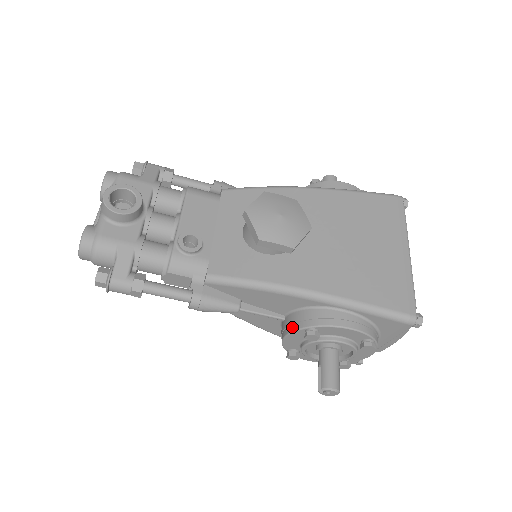
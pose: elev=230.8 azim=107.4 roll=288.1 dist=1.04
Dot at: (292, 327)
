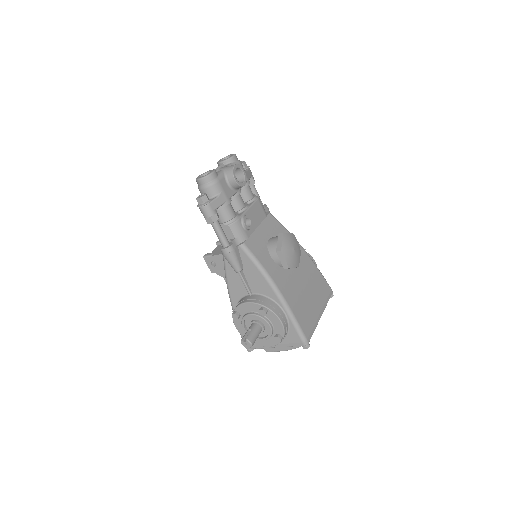
Dot at: (256, 301)
